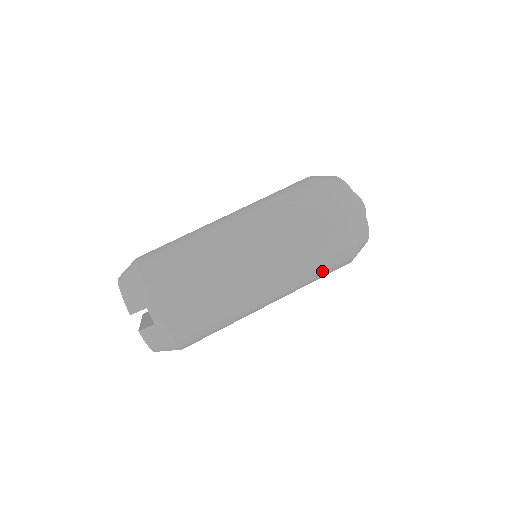
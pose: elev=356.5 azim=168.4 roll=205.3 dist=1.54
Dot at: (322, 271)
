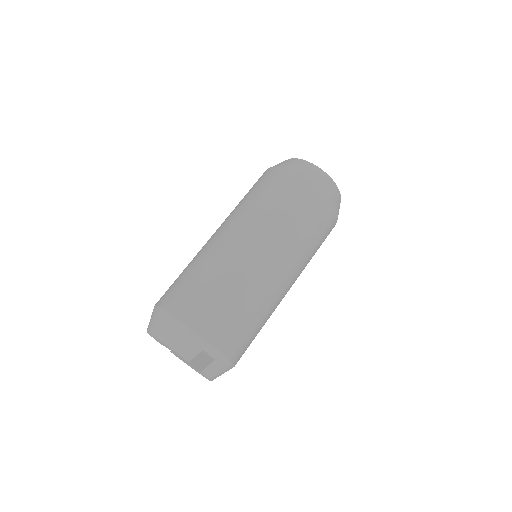
Dot at: (319, 247)
